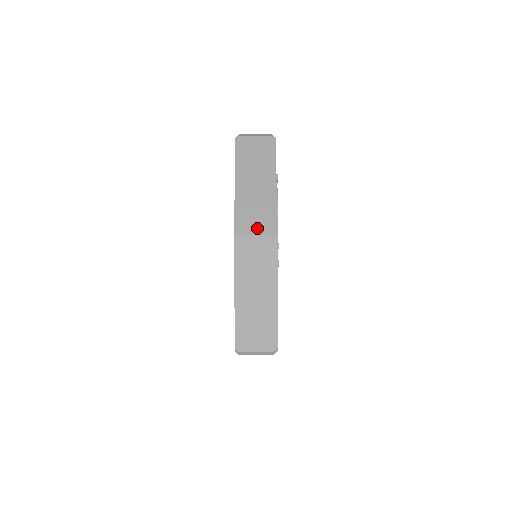
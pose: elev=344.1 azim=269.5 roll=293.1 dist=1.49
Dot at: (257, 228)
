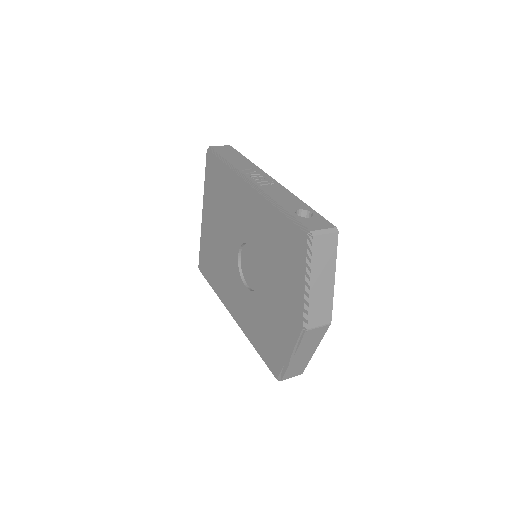
Dot at: (320, 321)
